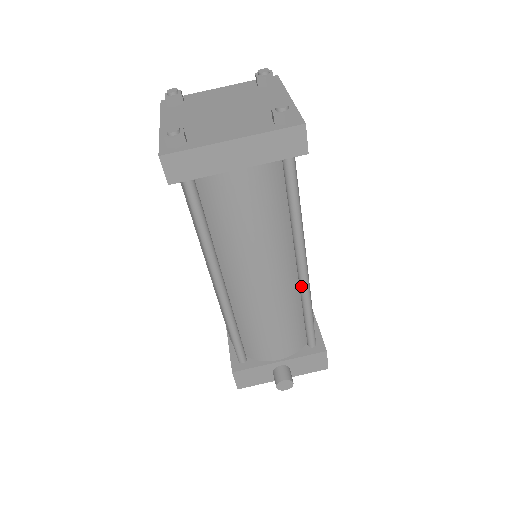
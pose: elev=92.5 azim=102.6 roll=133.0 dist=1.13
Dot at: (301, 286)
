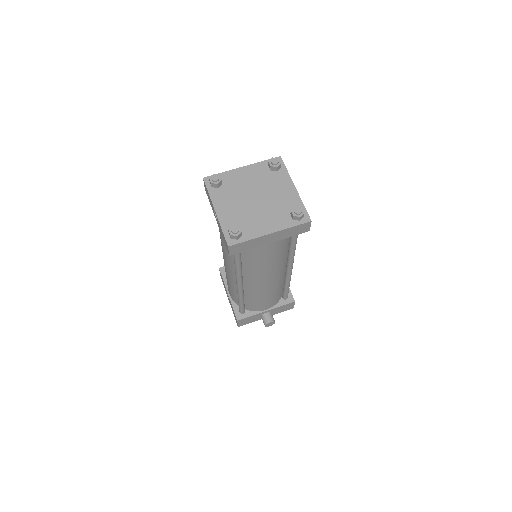
Dot at: (287, 276)
